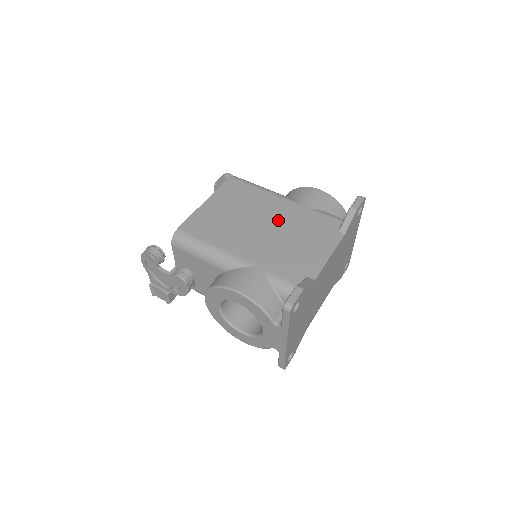
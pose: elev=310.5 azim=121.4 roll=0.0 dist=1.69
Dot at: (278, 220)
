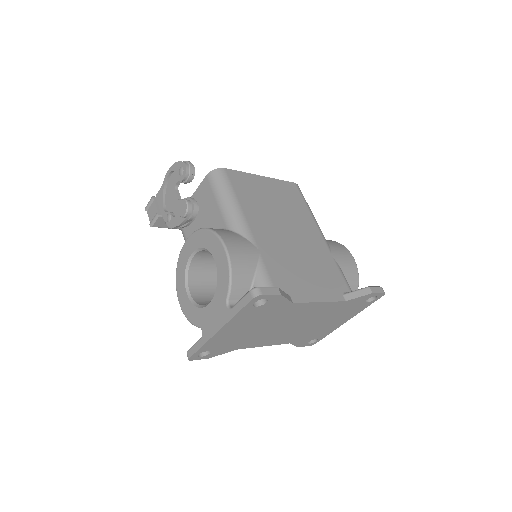
Dot at: (304, 241)
